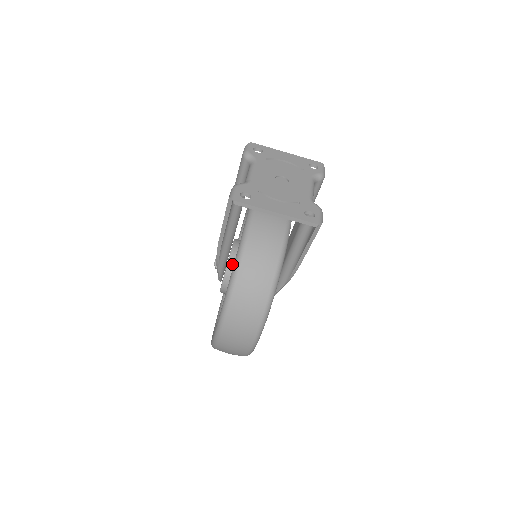
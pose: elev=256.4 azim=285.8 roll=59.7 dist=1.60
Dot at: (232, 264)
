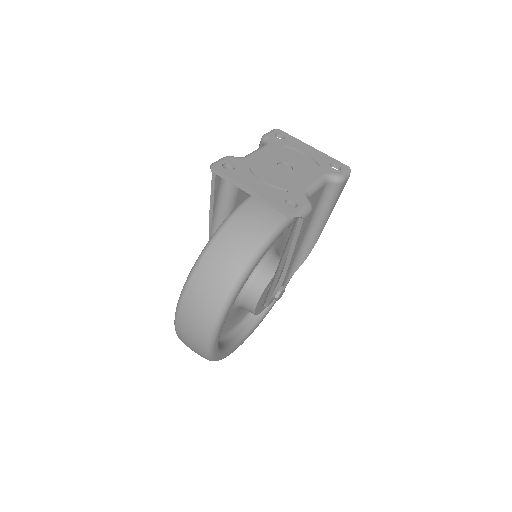
Dot at: occluded
